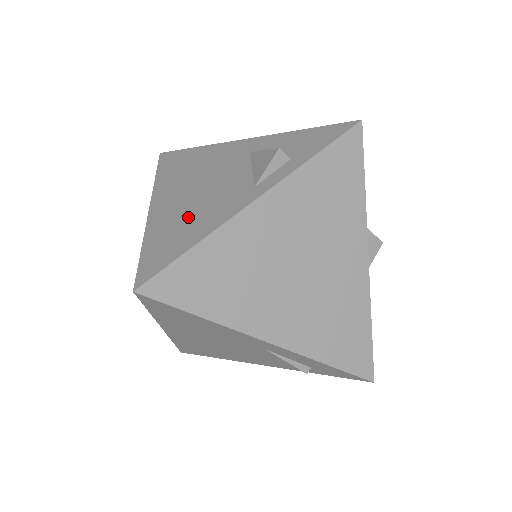
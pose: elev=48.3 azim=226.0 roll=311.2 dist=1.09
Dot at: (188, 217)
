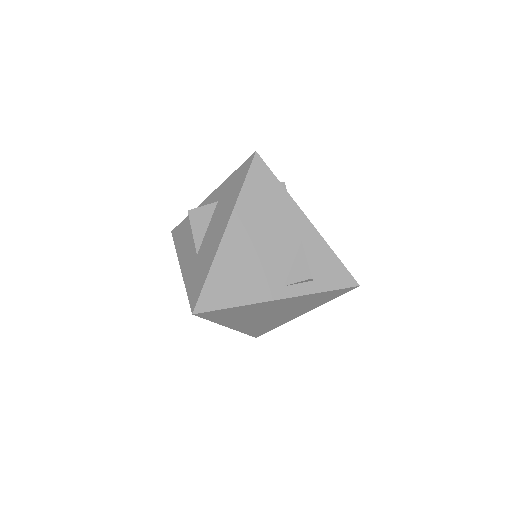
Dot at: (242, 274)
